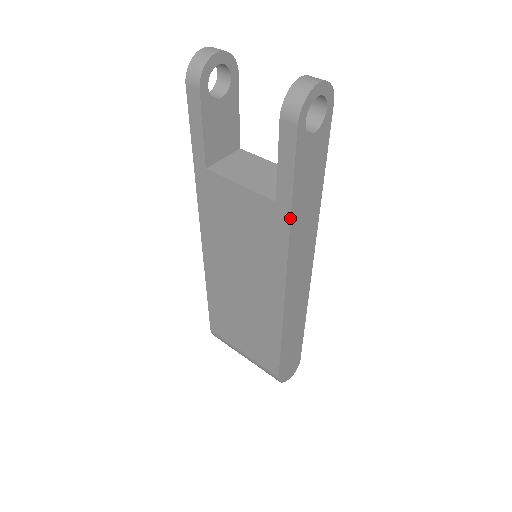
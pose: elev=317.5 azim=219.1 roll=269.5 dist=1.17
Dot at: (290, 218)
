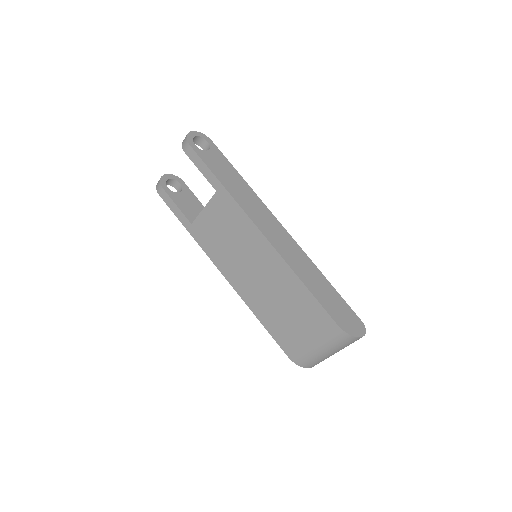
Dot at: (226, 189)
